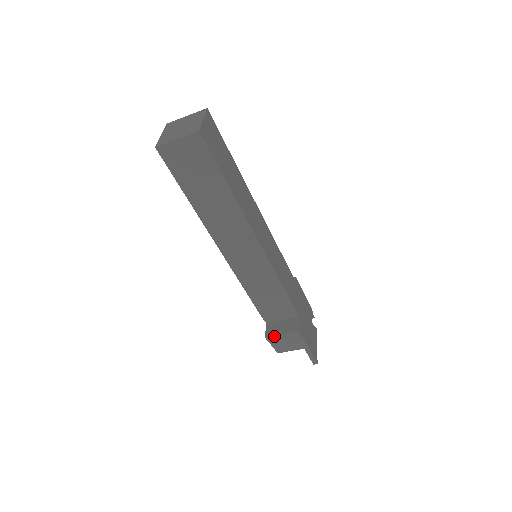
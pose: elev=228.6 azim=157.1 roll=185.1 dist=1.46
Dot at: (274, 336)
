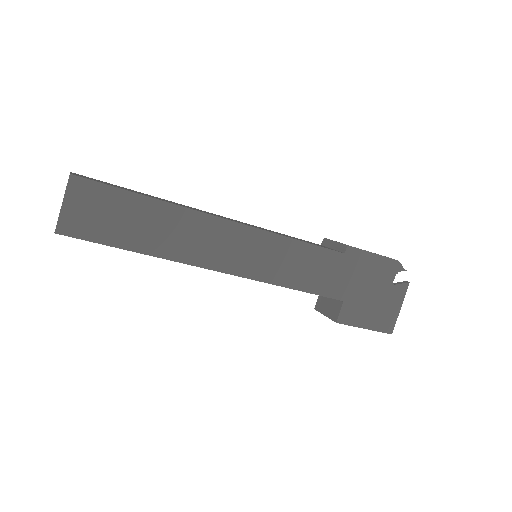
Dot at: (320, 312)
